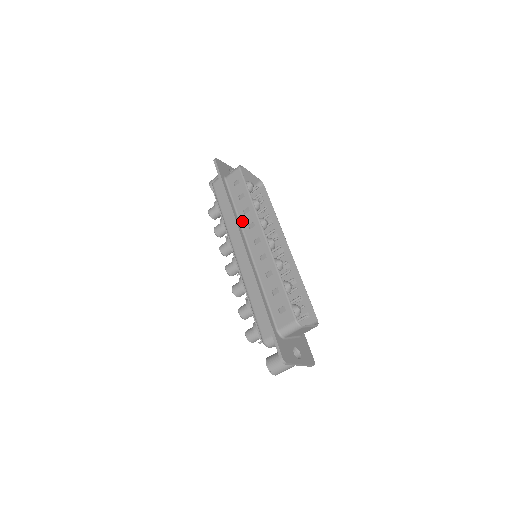
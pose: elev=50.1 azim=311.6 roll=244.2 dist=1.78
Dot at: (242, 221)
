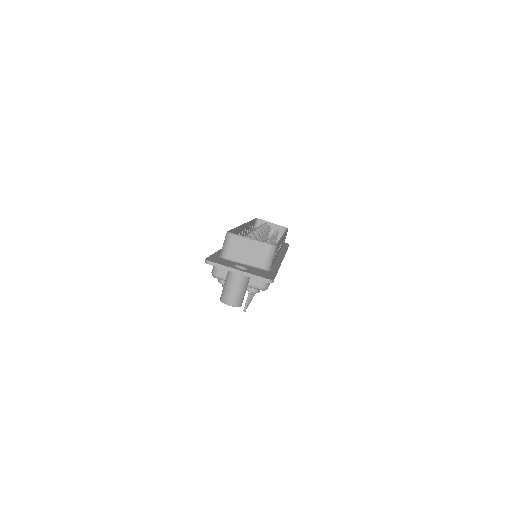
Dot at: occluded
